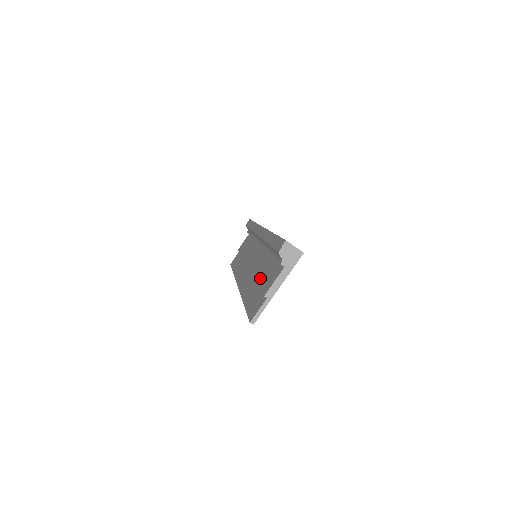
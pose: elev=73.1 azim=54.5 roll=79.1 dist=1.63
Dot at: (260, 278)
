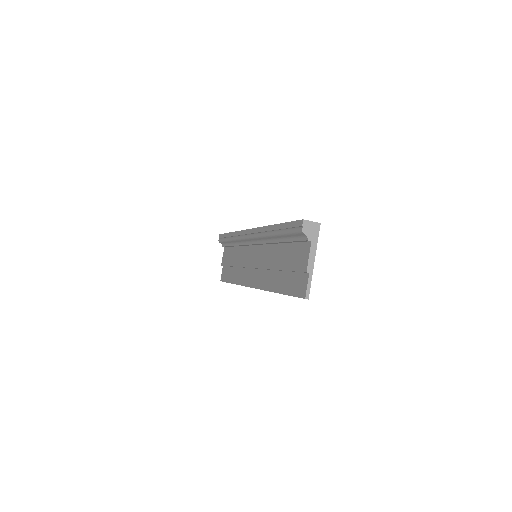
Dot at: (285, 265)
